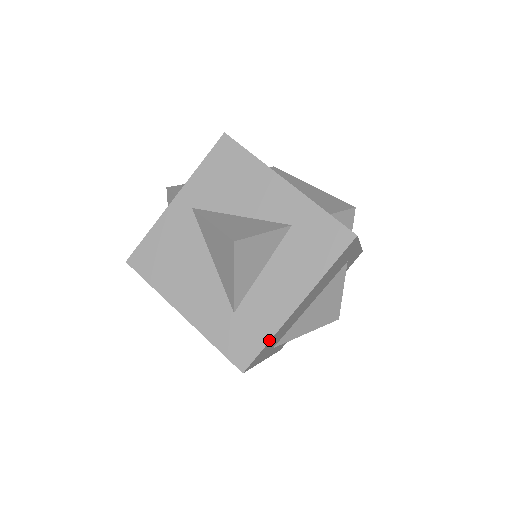
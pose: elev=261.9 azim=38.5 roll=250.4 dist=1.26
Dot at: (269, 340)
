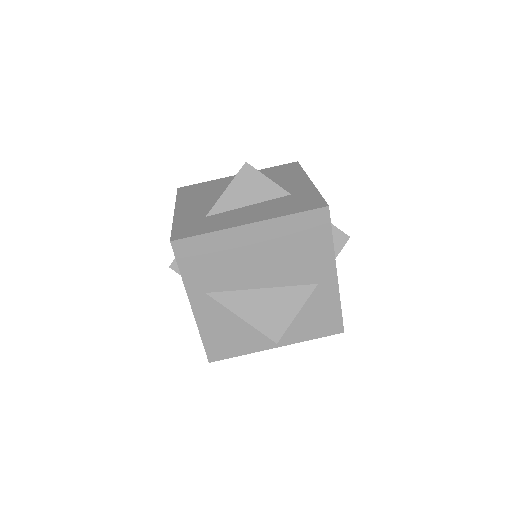
Dot at: (209, 232)
